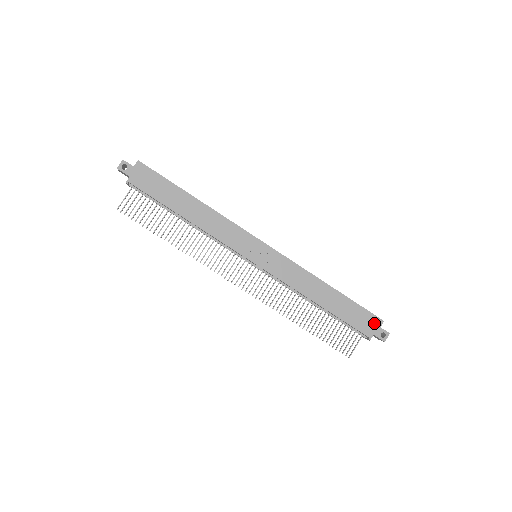
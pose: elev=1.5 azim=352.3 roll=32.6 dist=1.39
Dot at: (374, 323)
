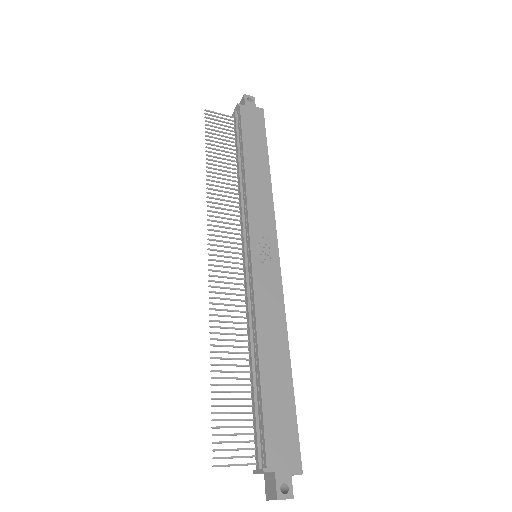
Dot at: (290, 459)
